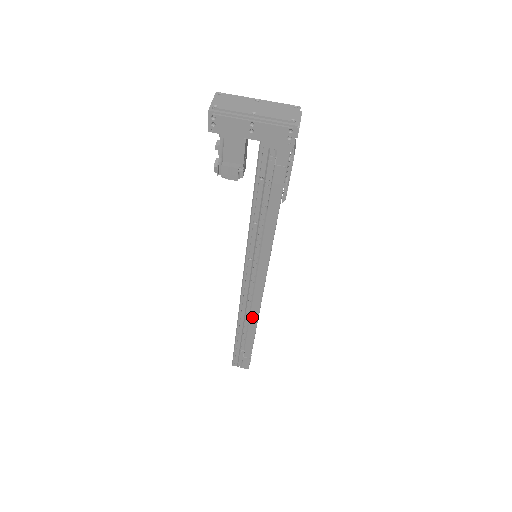
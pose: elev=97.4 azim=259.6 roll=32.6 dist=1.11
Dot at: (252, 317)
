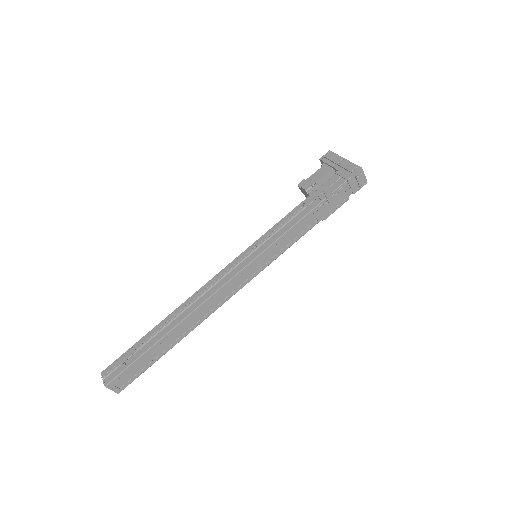
Dot at: (192, 307)
